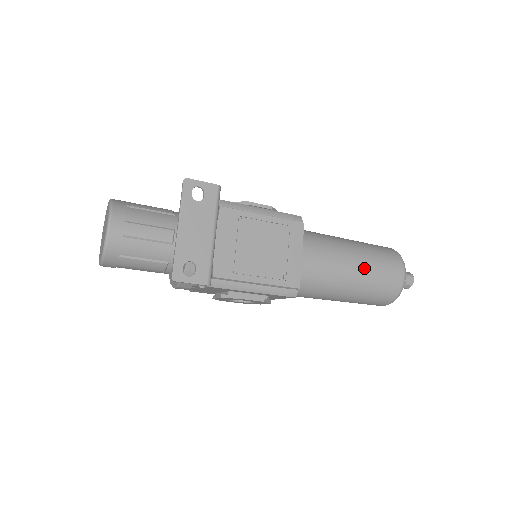
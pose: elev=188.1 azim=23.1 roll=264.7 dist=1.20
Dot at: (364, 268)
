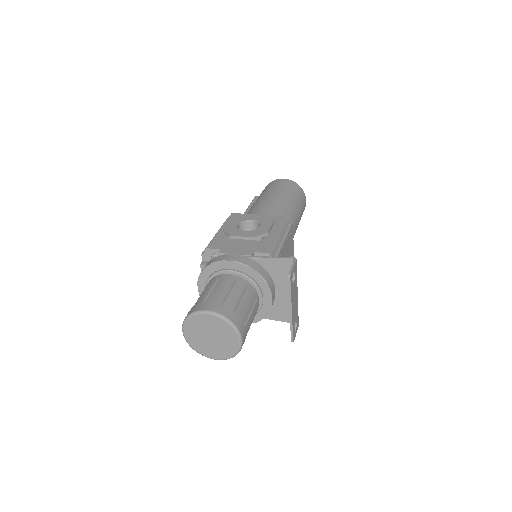
Dot at: (300, 218)
